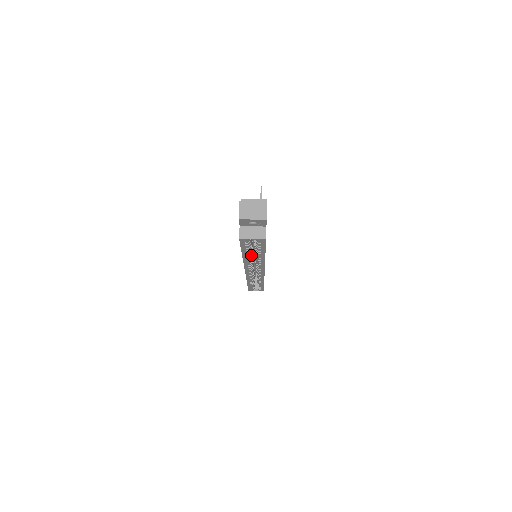
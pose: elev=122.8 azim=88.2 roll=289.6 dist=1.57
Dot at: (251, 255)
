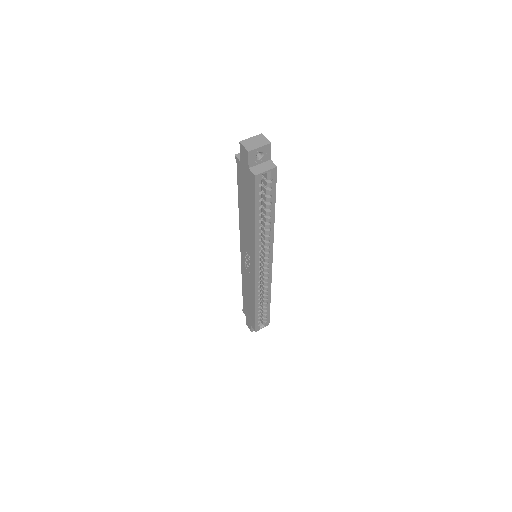
Dot at: (261, 226)
